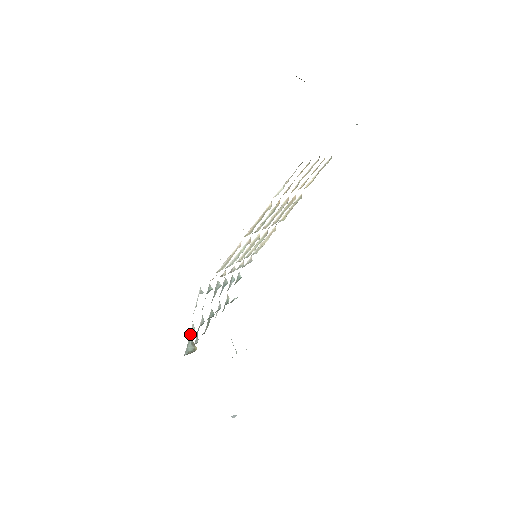
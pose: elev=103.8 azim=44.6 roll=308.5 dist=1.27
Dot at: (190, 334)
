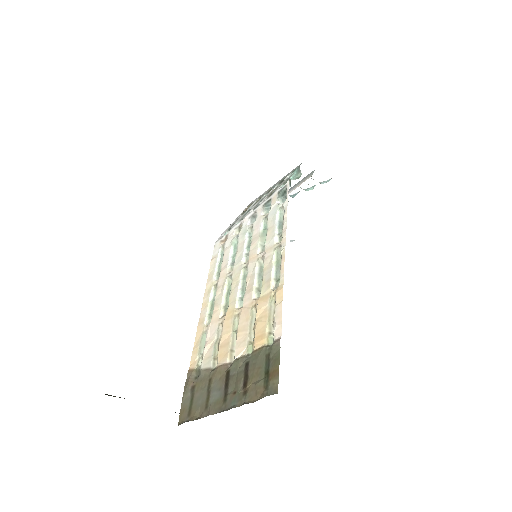
Dot at: occluded
